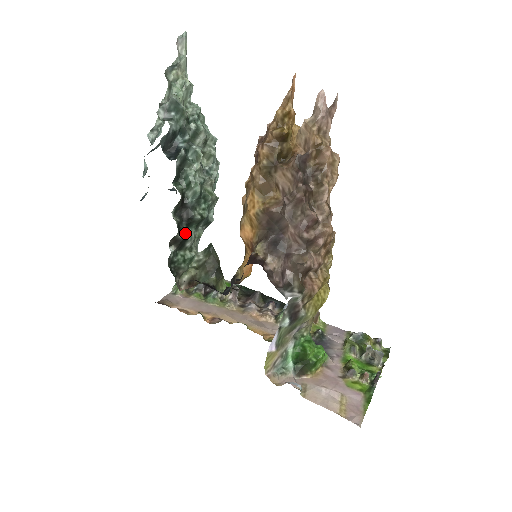
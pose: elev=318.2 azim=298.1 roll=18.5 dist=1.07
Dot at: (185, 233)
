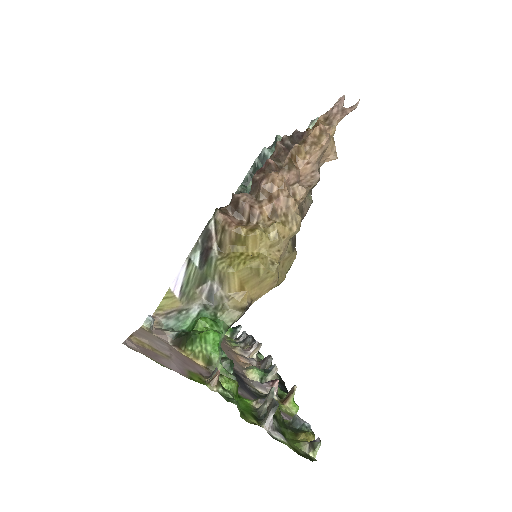
Dot at: occluded
